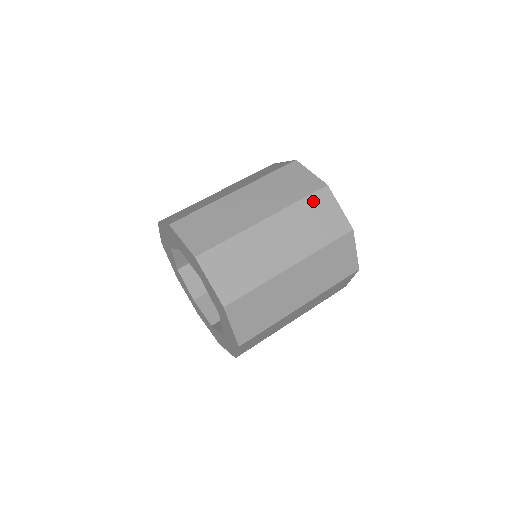
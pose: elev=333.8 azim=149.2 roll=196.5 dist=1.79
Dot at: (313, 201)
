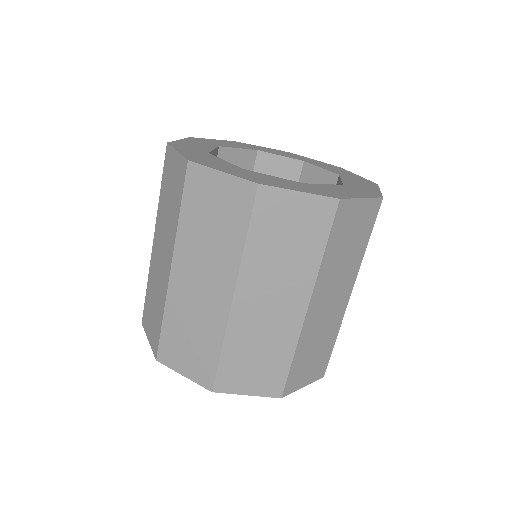
Dot at: (165, 177)
